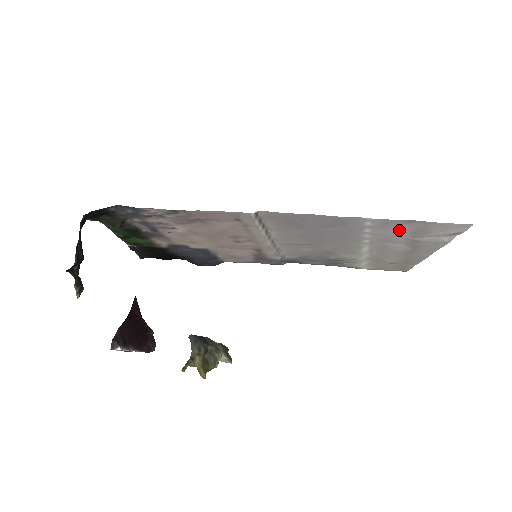
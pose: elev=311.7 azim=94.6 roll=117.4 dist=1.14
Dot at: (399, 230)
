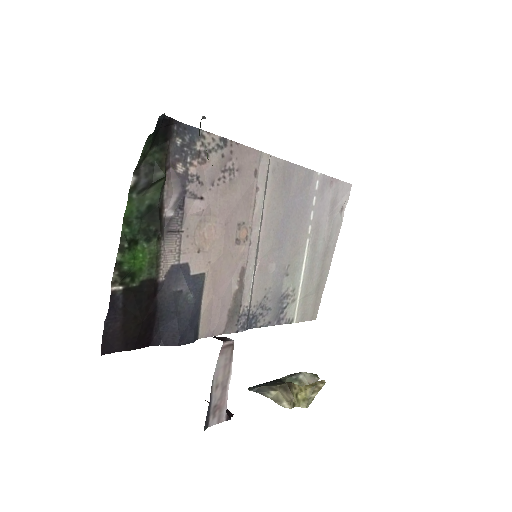
Dot at: (326, 200)
